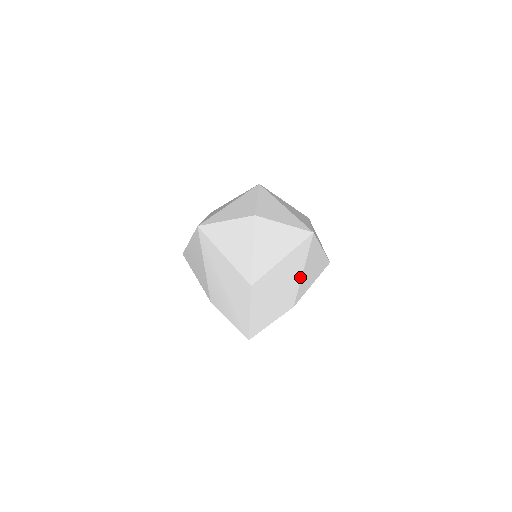
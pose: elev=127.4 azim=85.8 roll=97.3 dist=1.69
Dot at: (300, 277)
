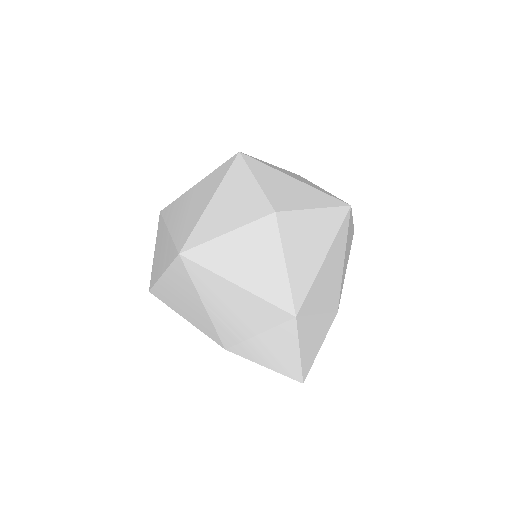
Dot at: (341, 271)
